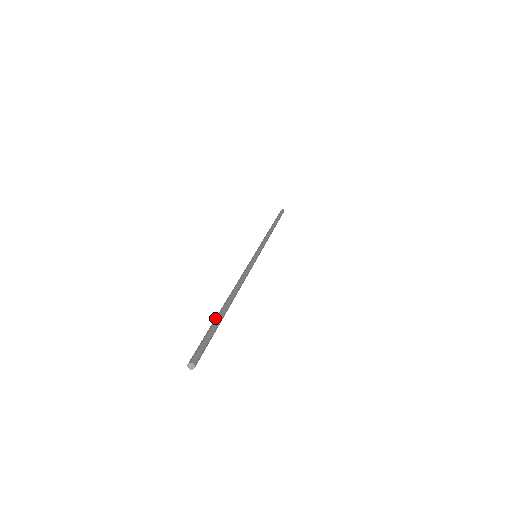
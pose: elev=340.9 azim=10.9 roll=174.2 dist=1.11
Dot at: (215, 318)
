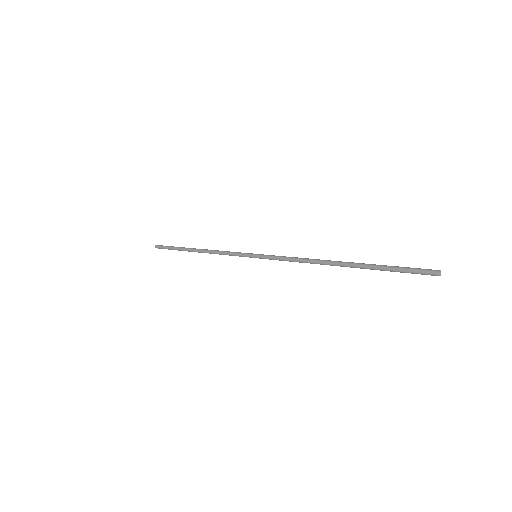
Dot at: (372, 264)
